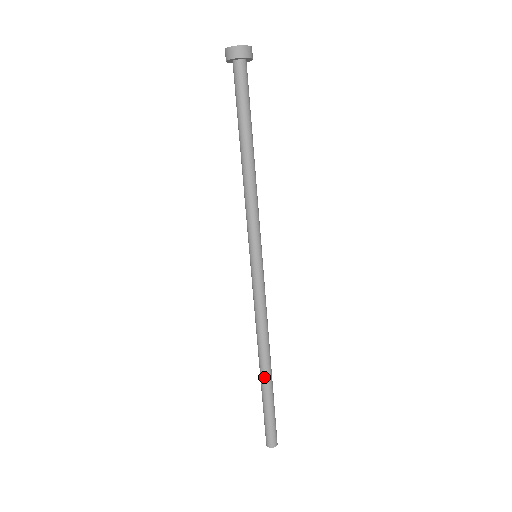
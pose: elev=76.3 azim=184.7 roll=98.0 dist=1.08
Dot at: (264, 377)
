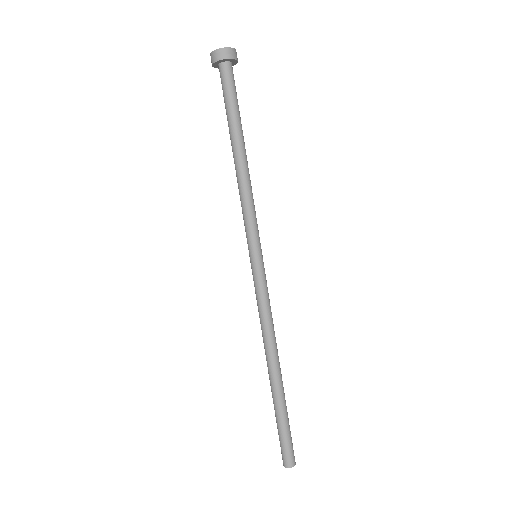
Dot at: (271, 386)
